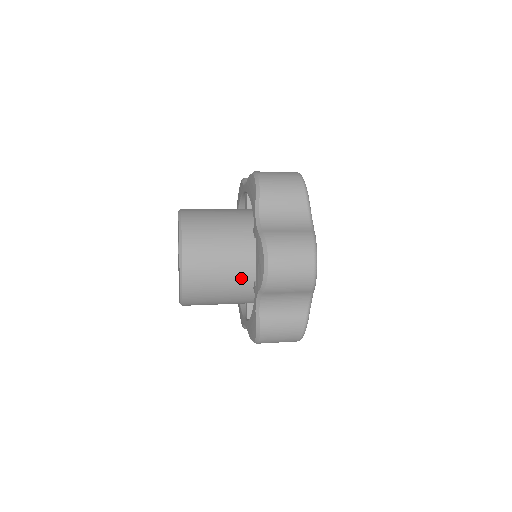
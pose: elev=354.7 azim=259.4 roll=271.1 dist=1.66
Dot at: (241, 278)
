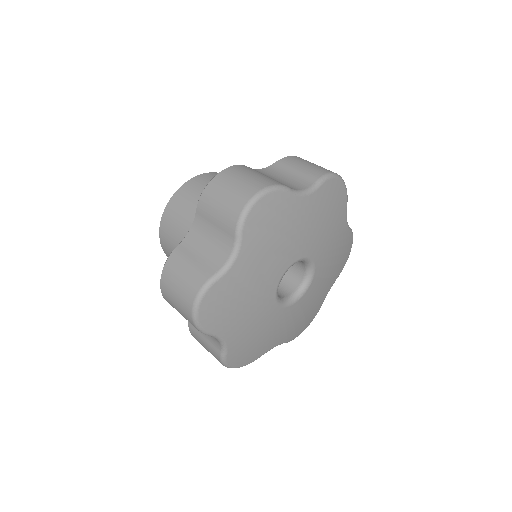
Dot at: occluded
